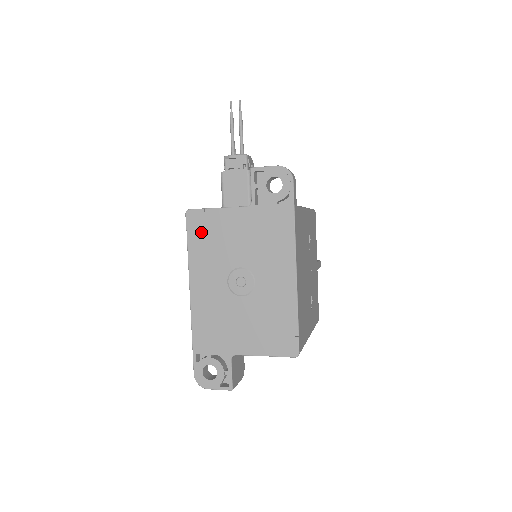
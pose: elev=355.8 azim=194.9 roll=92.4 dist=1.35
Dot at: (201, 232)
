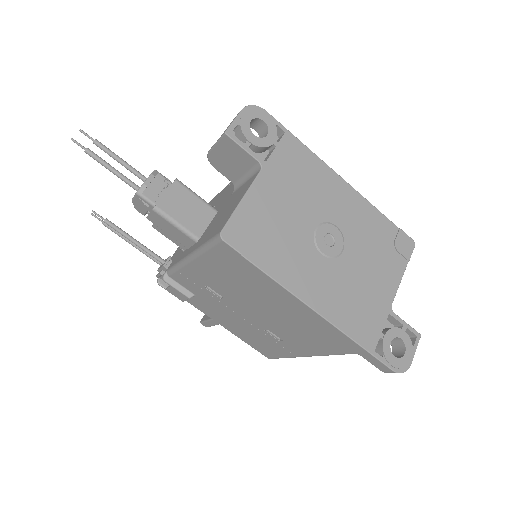
Dot at: (255, 240)
